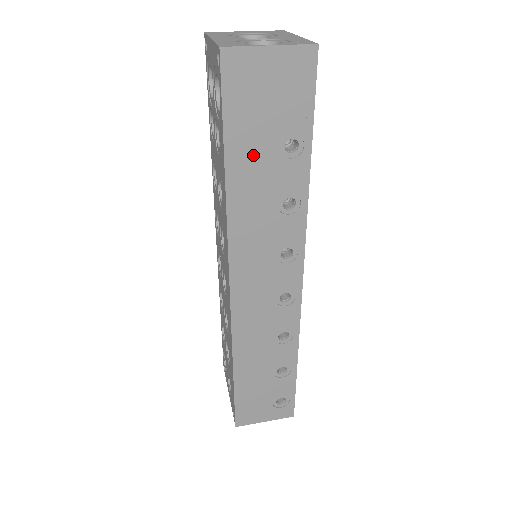
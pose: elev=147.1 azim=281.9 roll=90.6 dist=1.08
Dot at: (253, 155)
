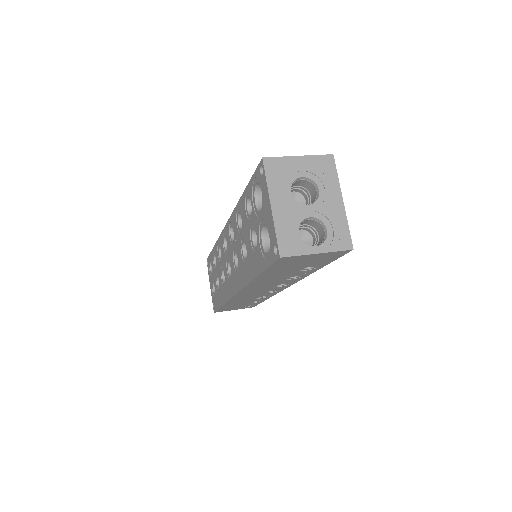
Dot at: (280, 273)
